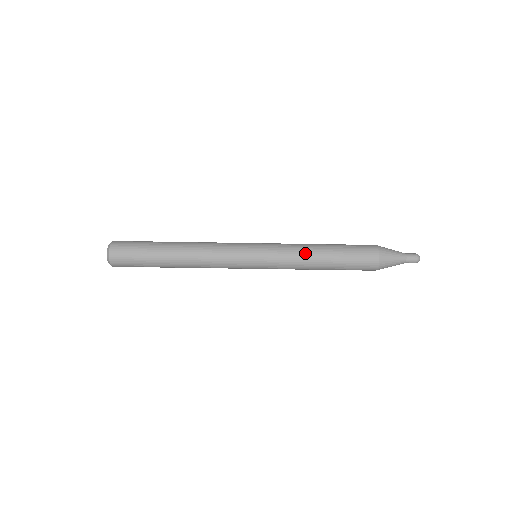
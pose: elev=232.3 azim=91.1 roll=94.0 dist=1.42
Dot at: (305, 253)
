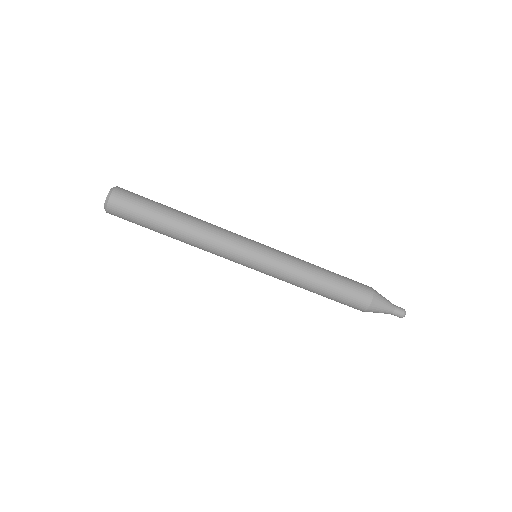
Dot at: (301, 281)
